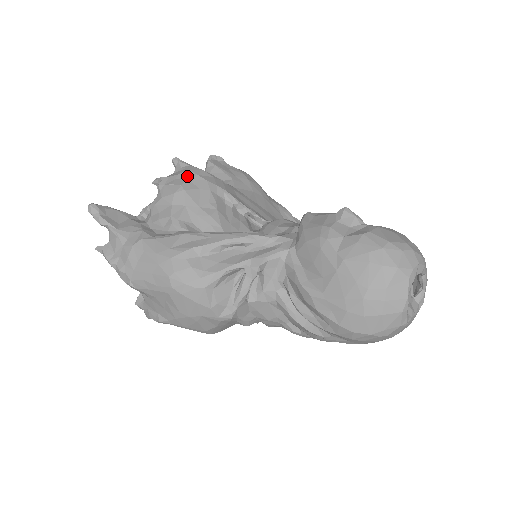
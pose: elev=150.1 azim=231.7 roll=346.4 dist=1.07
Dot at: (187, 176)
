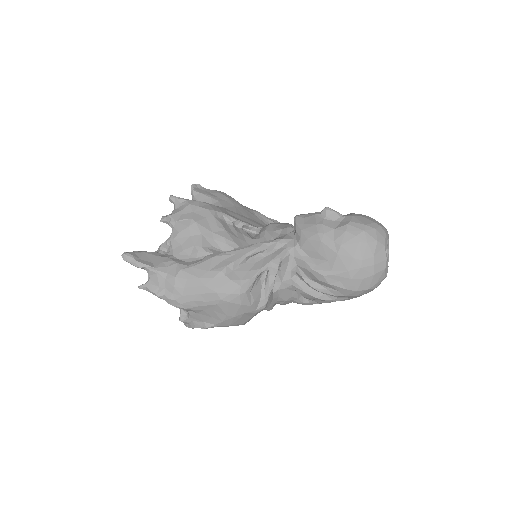
Dot at: (191, 210)
